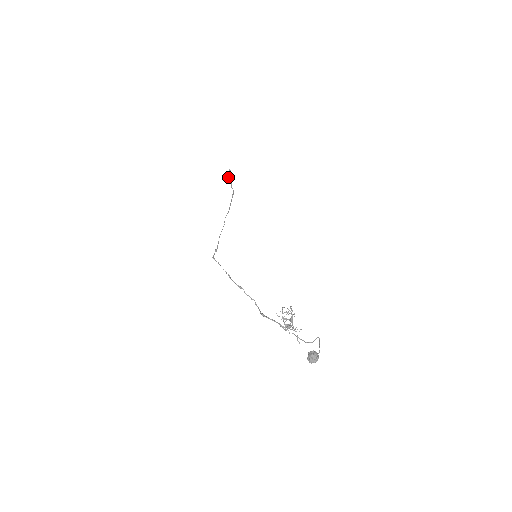
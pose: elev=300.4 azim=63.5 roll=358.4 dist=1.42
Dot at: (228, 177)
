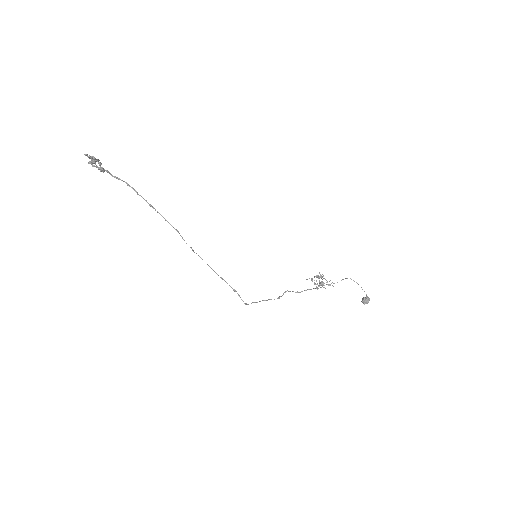
Dot at: (101, 171)
